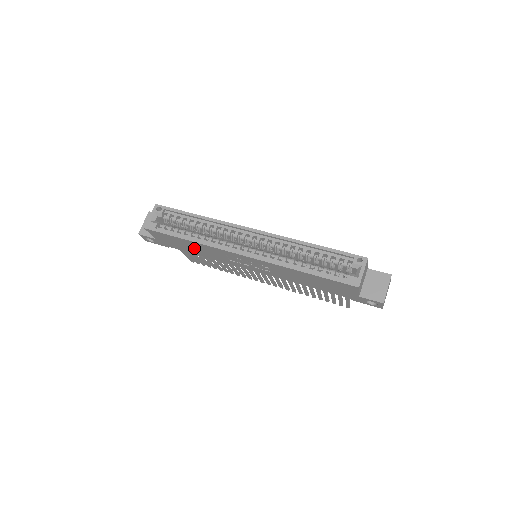
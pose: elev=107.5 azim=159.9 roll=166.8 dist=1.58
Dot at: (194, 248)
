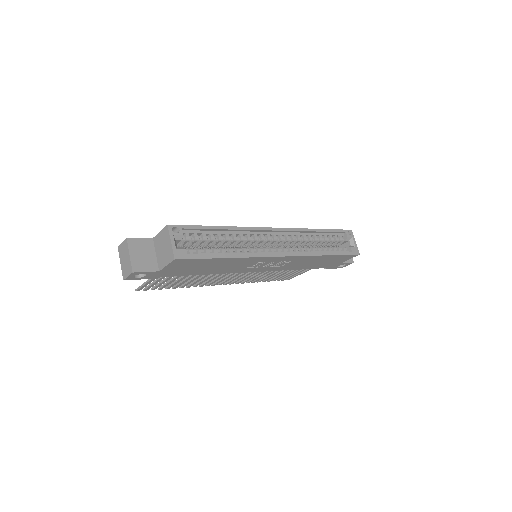
Dot at: (215, 266)
